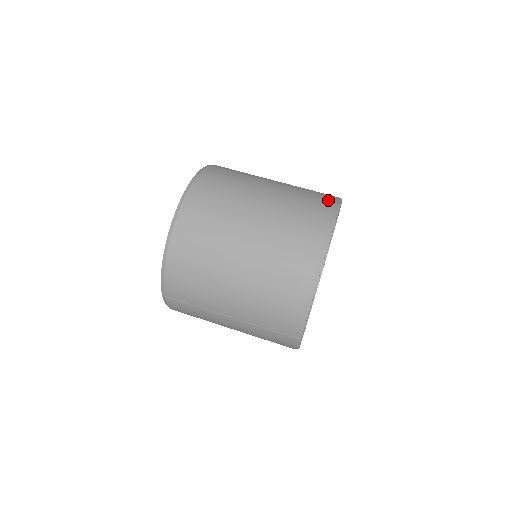
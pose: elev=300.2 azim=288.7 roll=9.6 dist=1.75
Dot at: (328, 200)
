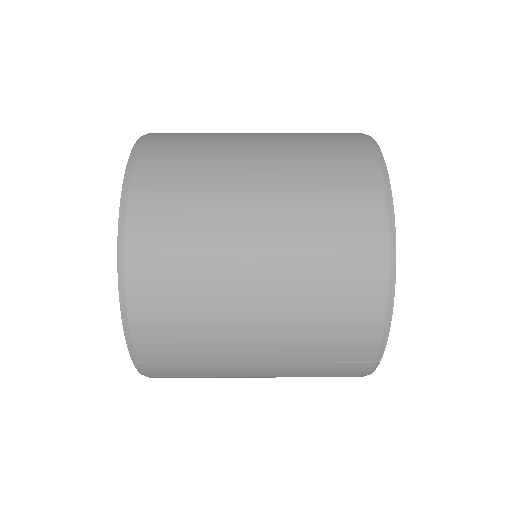
Dot at: (353, 136)
